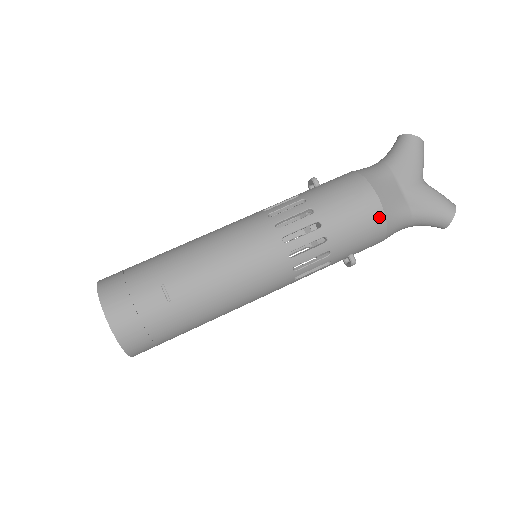
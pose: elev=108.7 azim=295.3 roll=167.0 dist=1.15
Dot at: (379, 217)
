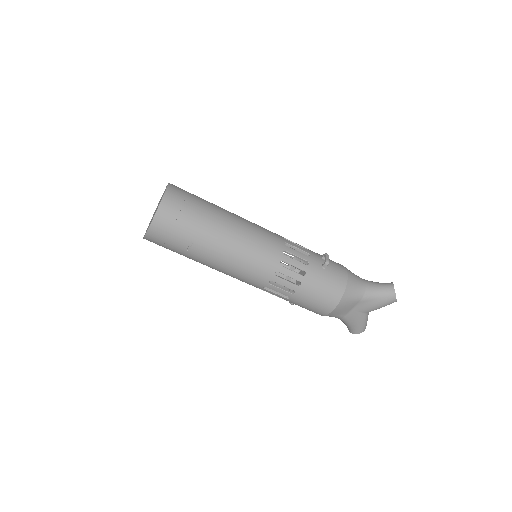
Dot at: (323, 313)
